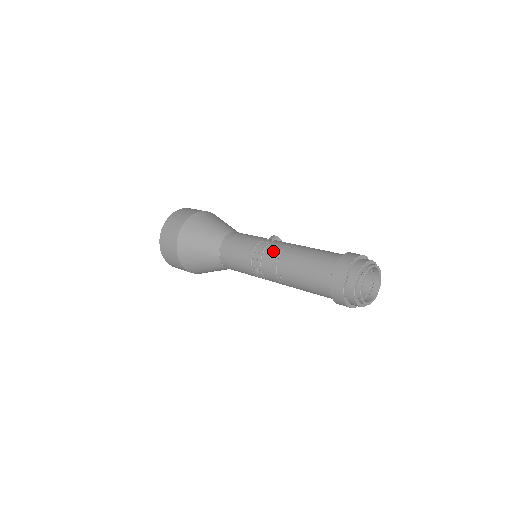
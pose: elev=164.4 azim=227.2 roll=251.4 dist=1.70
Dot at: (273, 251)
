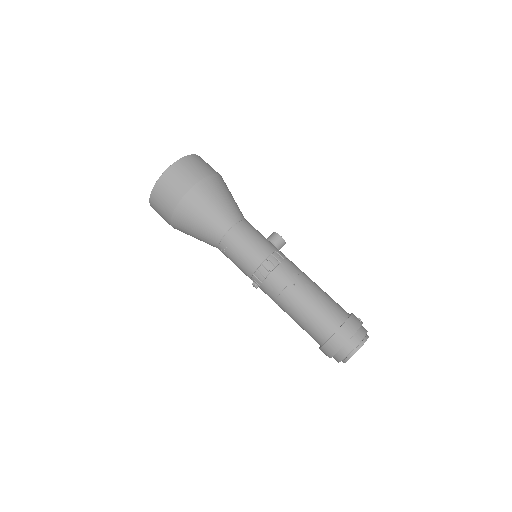
Dot at: (277, 282)
